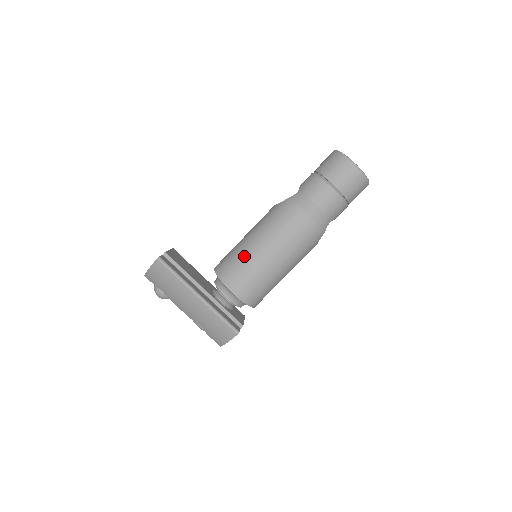
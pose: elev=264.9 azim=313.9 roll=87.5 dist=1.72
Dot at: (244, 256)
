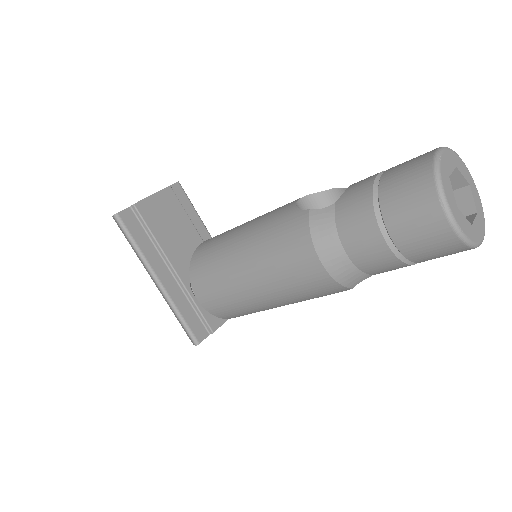
Dot at: (221, 263)
